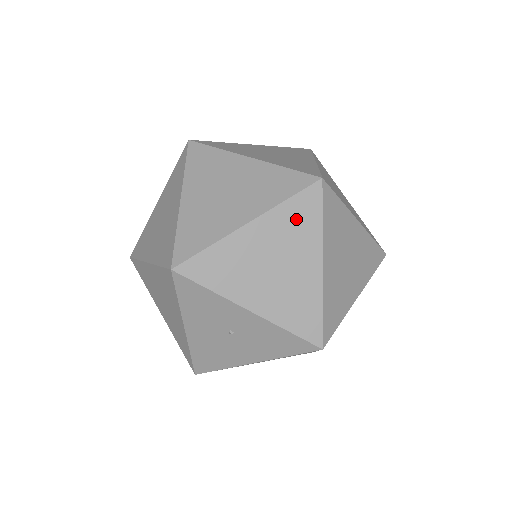
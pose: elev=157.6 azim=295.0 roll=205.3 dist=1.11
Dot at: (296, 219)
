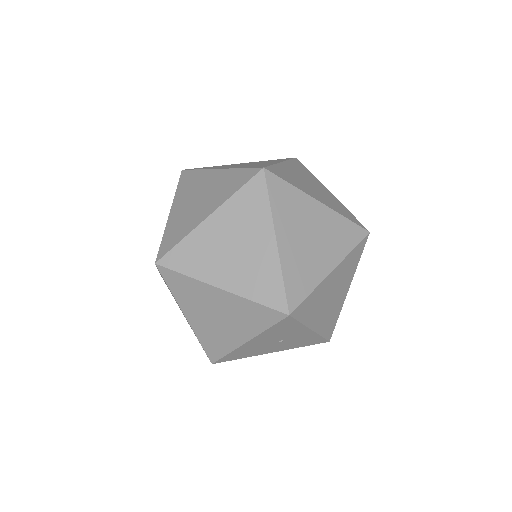
Dot at: (351, 262)
